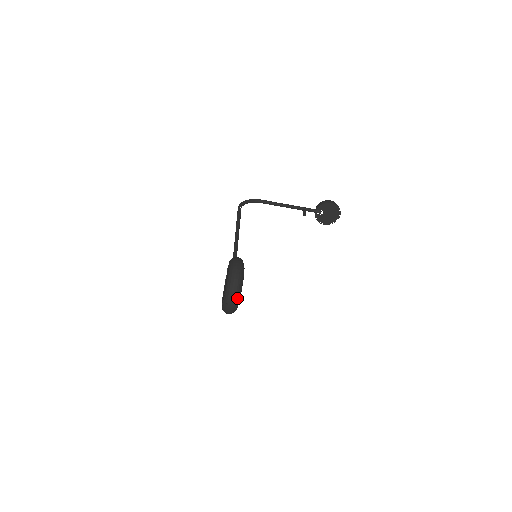
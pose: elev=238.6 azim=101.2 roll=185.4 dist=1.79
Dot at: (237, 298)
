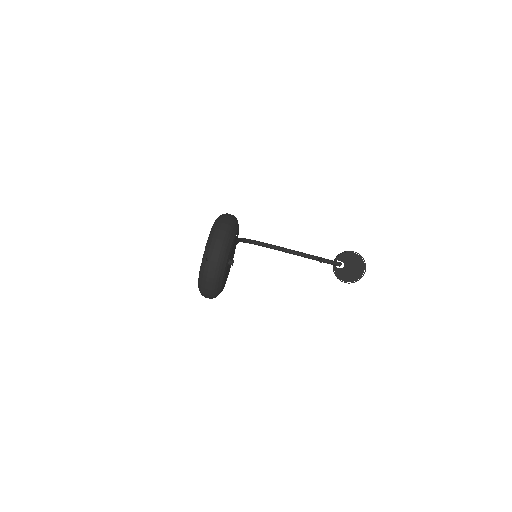
Dot at: (224, 251)
